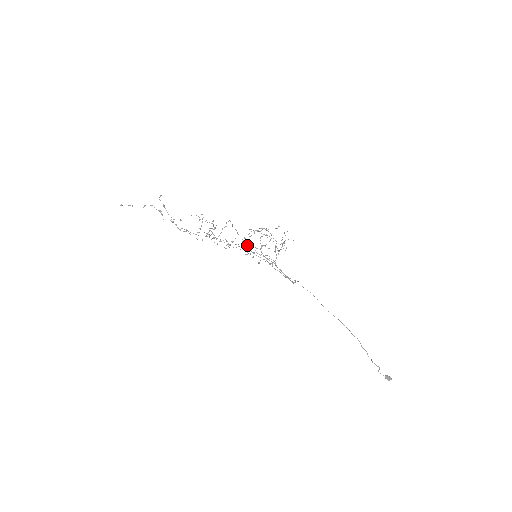
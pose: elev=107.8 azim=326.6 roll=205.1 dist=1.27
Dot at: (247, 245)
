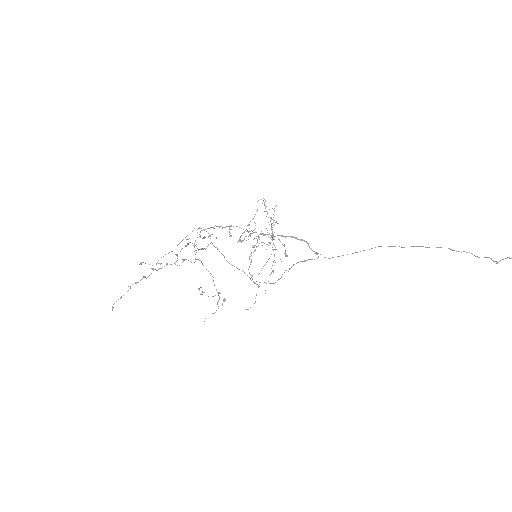
Dot at: (259, 282)
